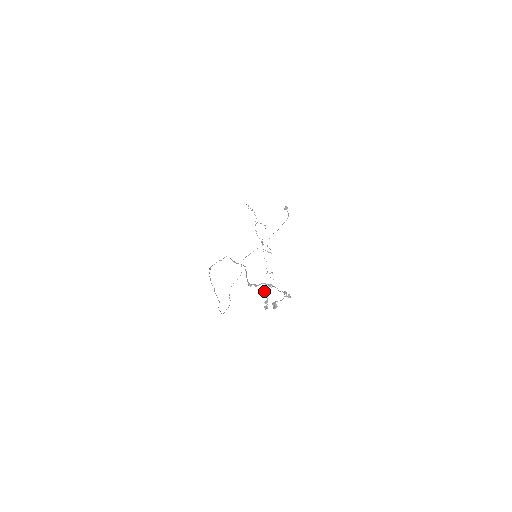
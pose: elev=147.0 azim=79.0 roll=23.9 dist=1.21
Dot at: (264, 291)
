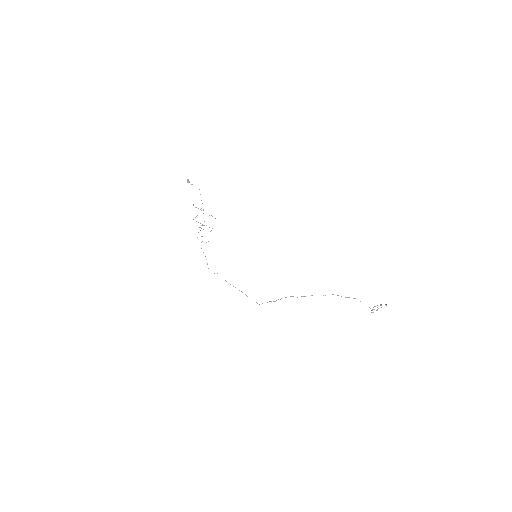
Dot at: occluded
